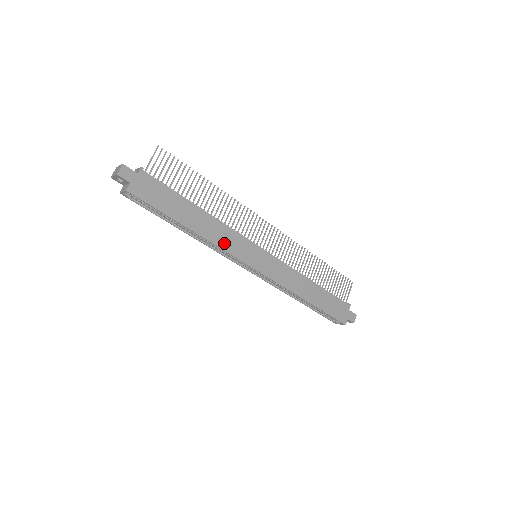
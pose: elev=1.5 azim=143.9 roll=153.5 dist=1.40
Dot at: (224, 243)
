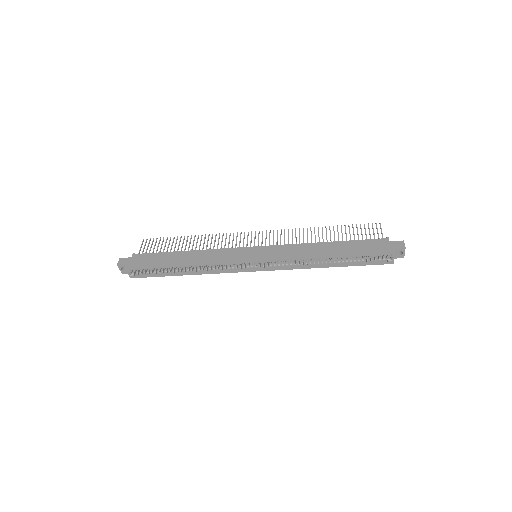
Dot at: (216, 260)
